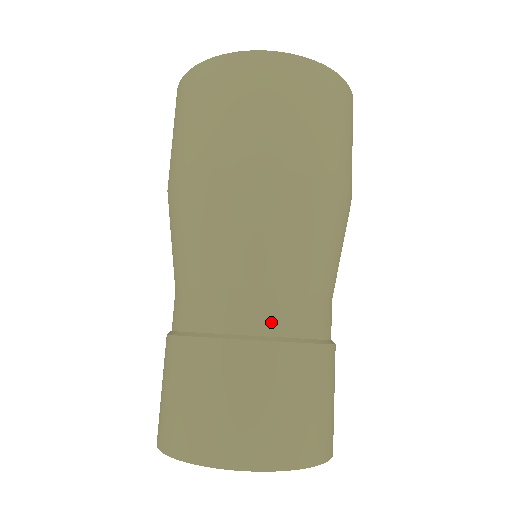
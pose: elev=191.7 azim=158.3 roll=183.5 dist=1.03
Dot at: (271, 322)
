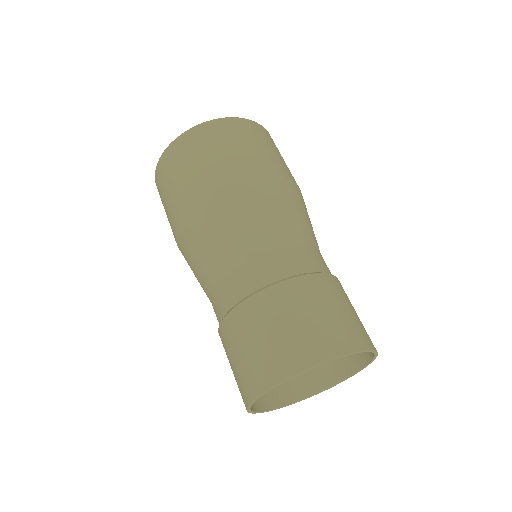
Dot at: (329, 270)
